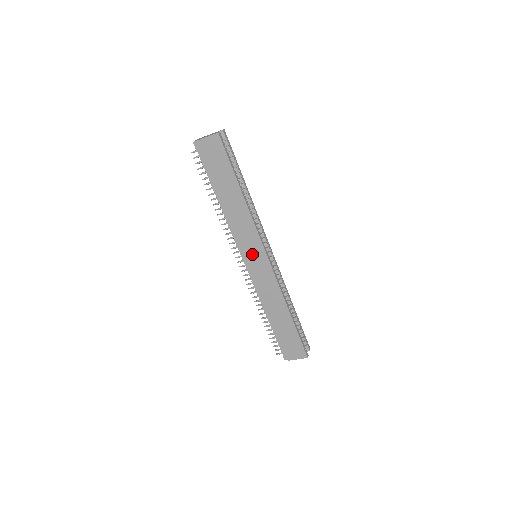
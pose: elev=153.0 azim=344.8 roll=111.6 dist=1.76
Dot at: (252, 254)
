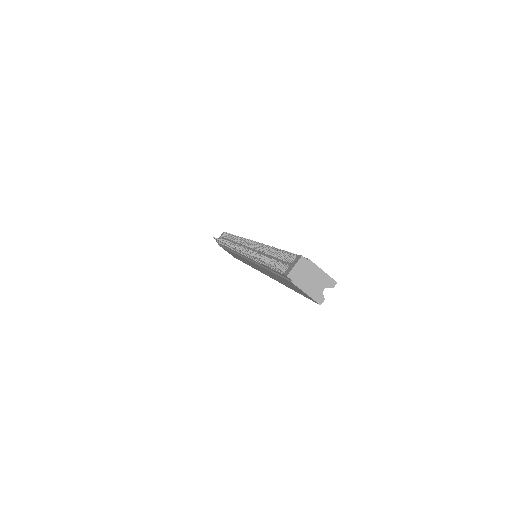
Dot at: (252, 264)
